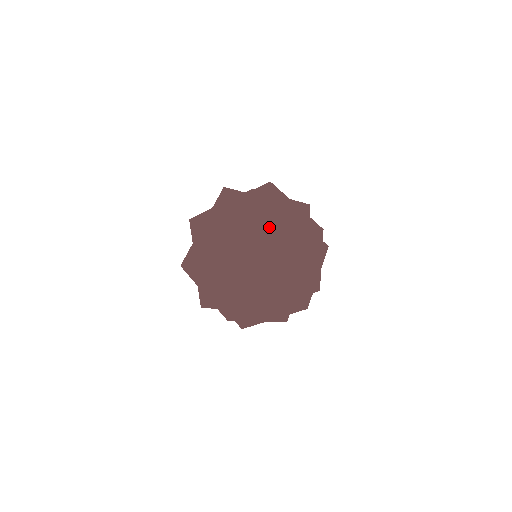
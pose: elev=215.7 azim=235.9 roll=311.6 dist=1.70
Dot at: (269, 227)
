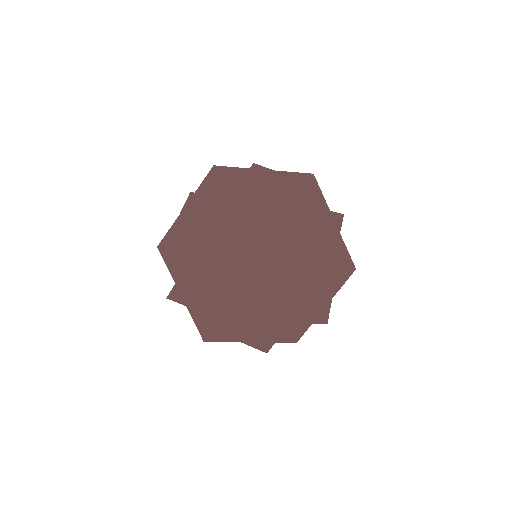
Dot at: occluded
